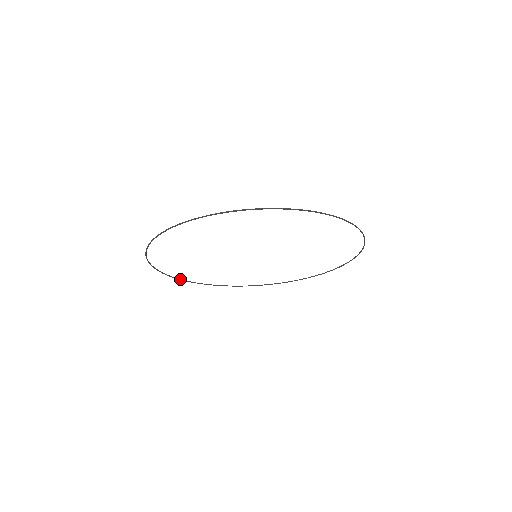
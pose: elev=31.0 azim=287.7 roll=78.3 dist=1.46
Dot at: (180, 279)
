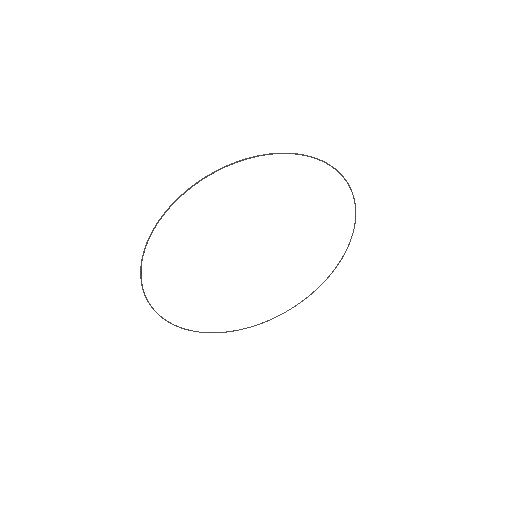
Dot at: (212, 332)
